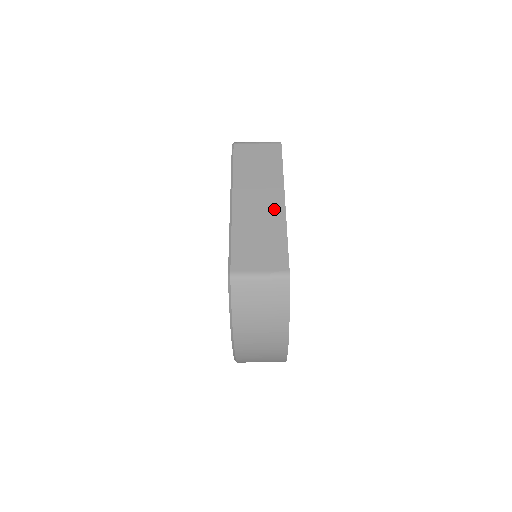
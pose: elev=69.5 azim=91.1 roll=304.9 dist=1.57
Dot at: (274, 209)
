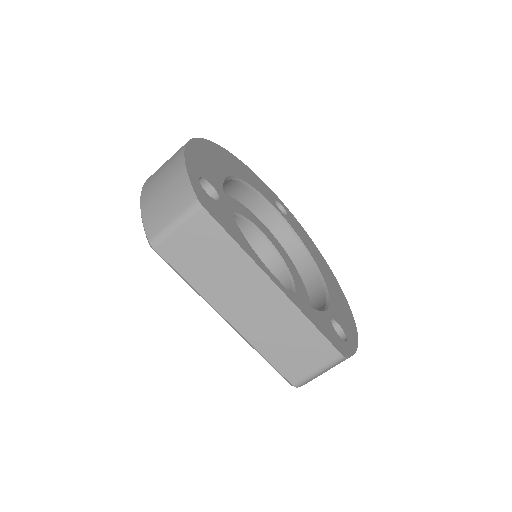
Dot at: (275, 303)
